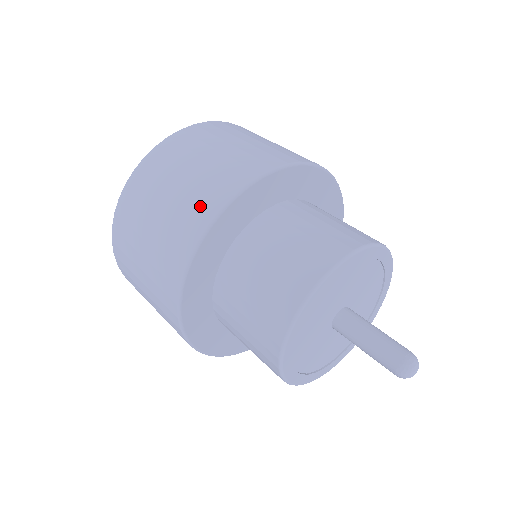
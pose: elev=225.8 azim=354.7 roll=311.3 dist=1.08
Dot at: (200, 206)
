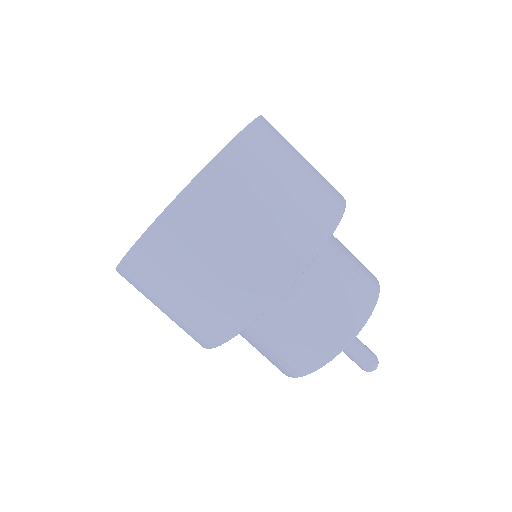
Dot at: (328, 198)
